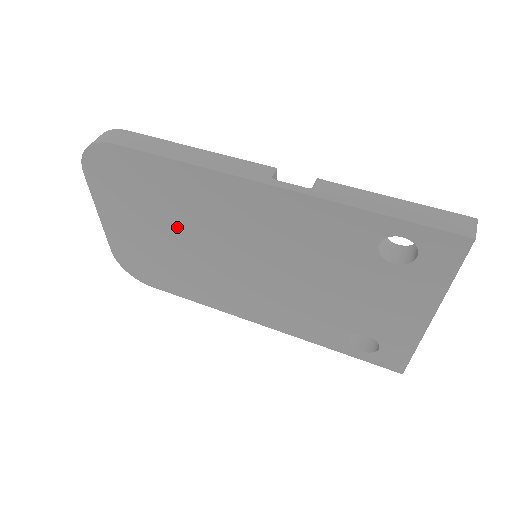
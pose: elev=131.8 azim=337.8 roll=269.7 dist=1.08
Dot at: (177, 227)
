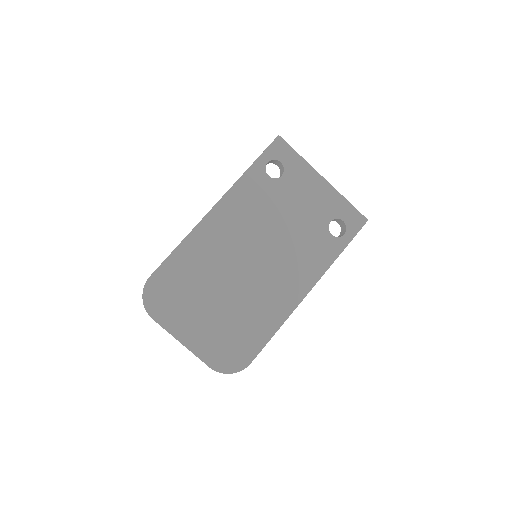
Dot at: (215, 286)
